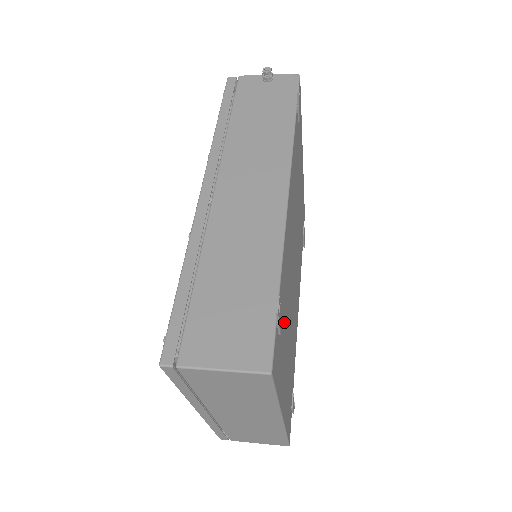
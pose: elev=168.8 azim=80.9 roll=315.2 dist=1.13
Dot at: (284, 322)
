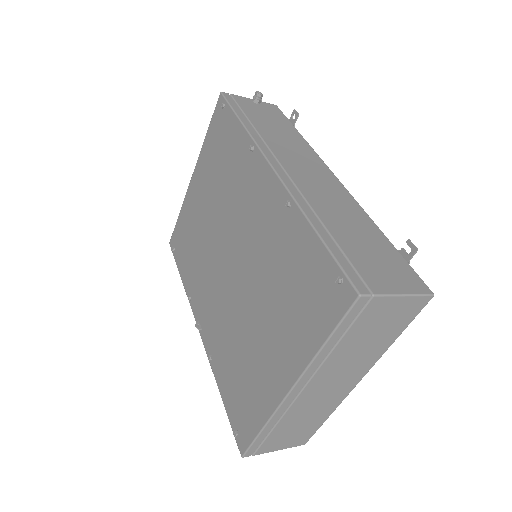
Dot at: occluded
